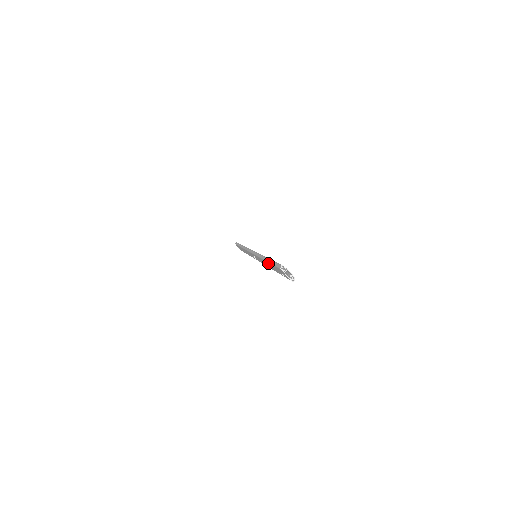
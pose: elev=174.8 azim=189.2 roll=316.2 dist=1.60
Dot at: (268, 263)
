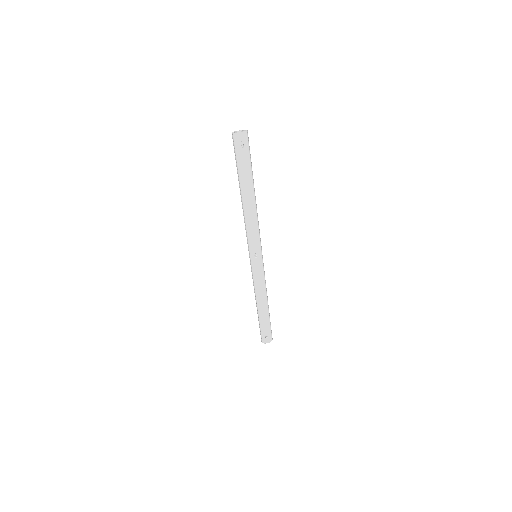
Dot at: (242, 186)
